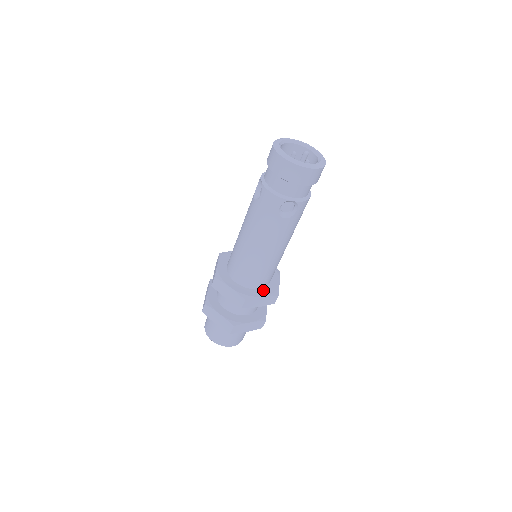
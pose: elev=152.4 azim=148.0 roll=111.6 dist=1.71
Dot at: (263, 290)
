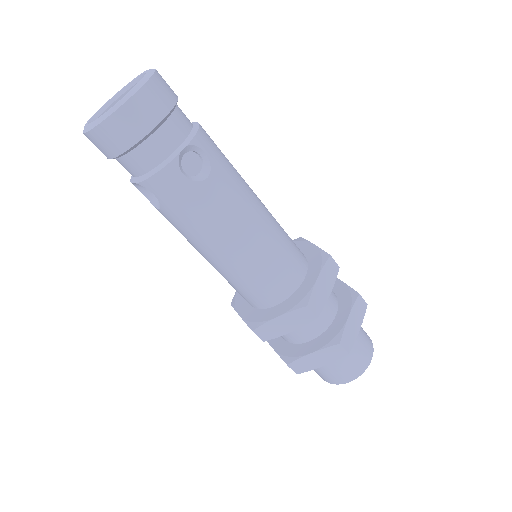
Dot at: (309, 273)
